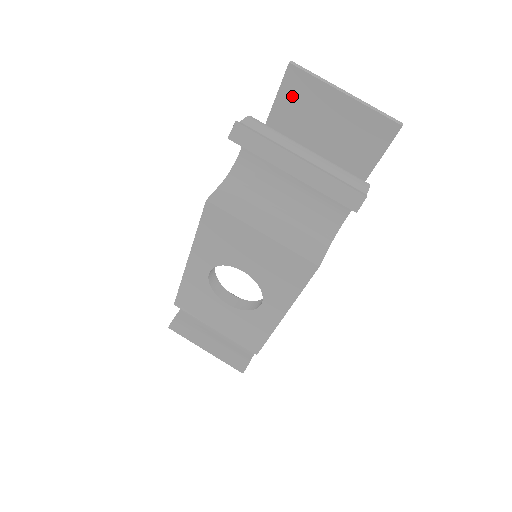
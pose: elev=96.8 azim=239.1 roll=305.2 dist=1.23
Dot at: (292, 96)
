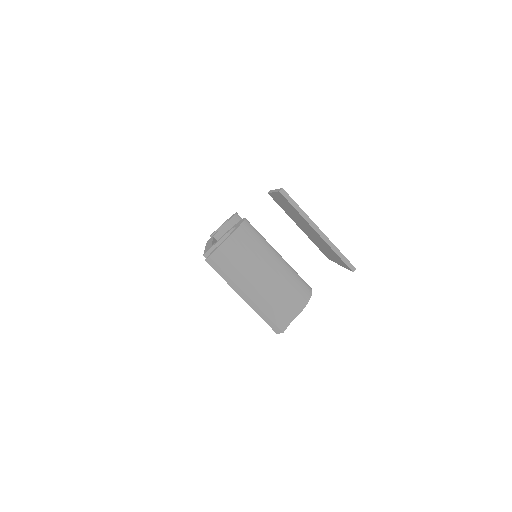
Dot at: (285, 202)
